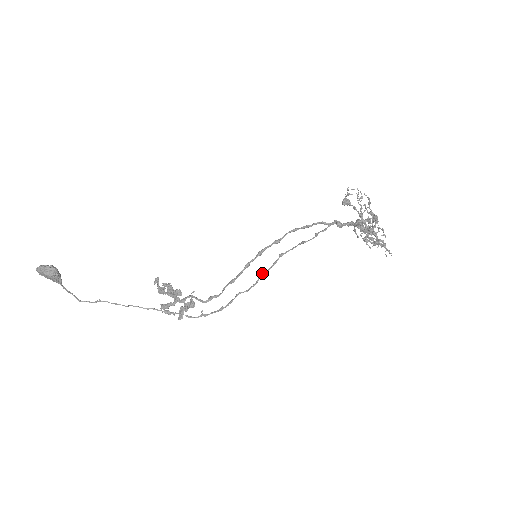
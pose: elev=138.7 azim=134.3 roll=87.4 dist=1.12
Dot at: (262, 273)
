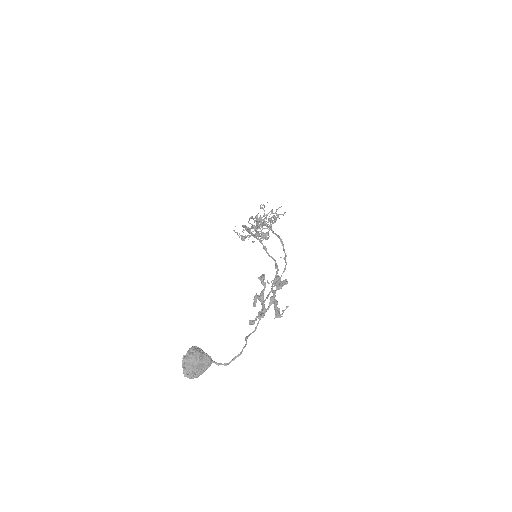
Dot at: occluded
